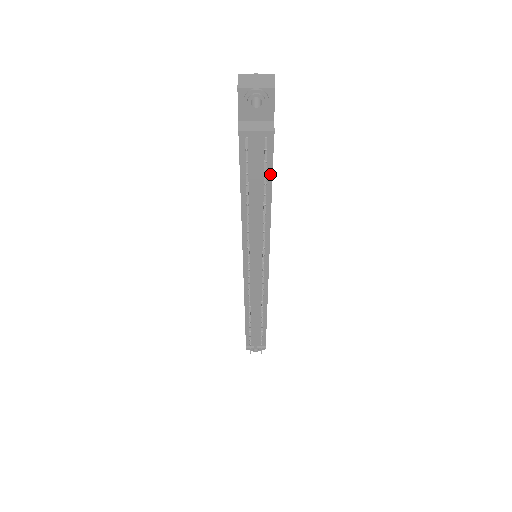
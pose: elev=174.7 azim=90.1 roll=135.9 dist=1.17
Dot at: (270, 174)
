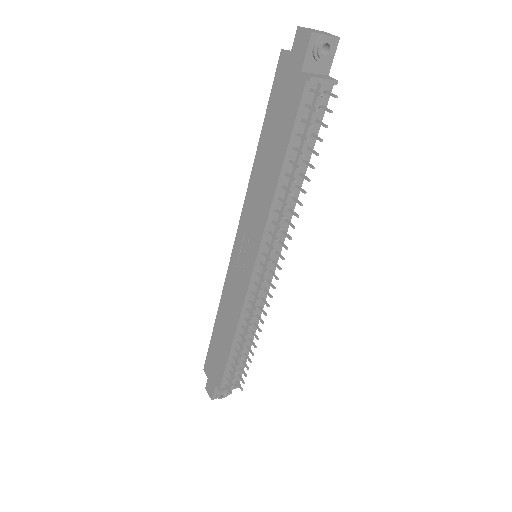
Dot at: (315, 136)
